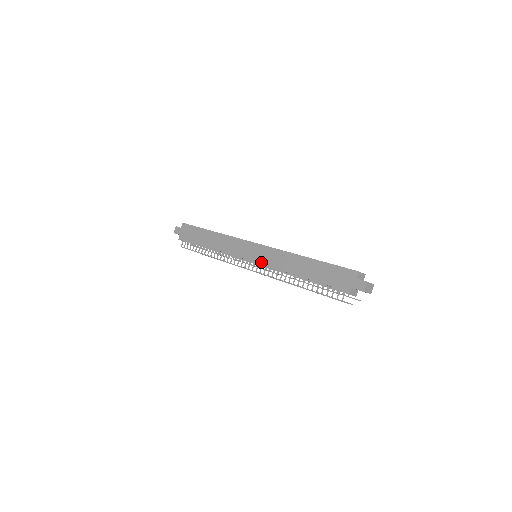
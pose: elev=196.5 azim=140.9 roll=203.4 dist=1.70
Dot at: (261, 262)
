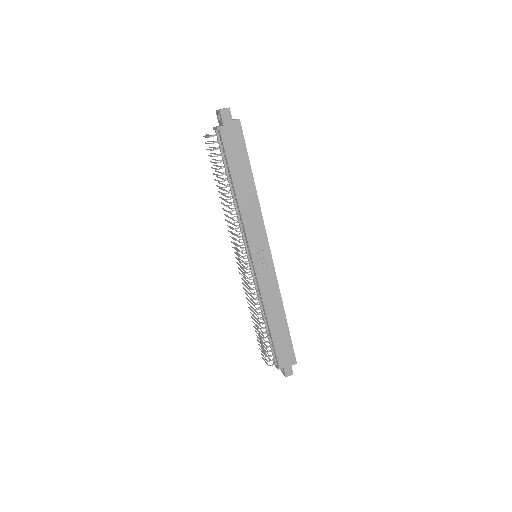
Dot at: (259, 276)
